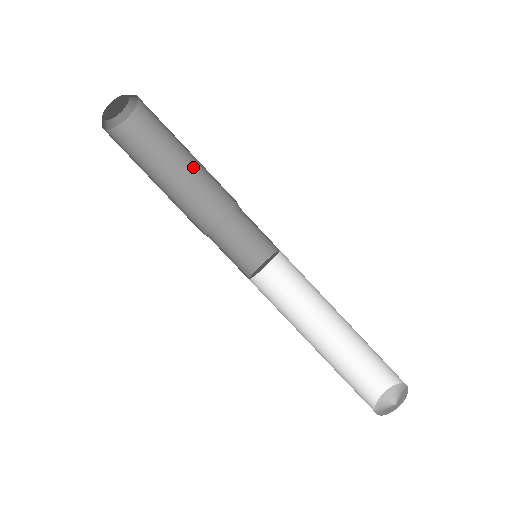
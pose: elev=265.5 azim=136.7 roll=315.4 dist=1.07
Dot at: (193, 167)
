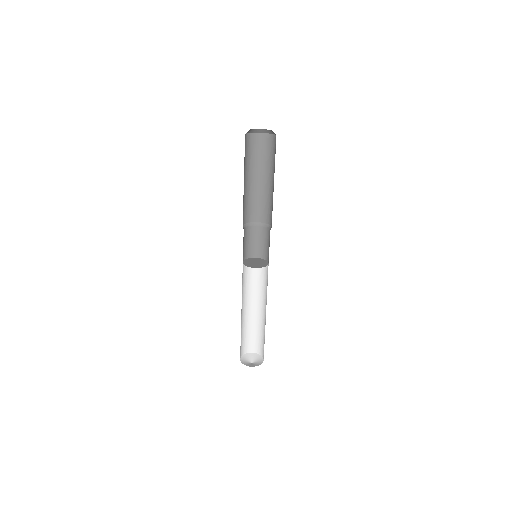
Dot at: (268, 188)
